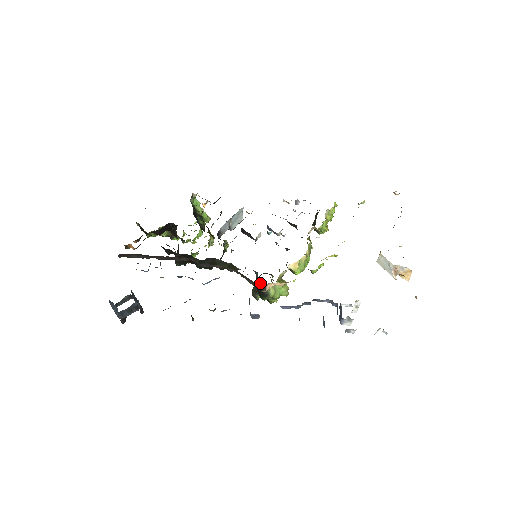
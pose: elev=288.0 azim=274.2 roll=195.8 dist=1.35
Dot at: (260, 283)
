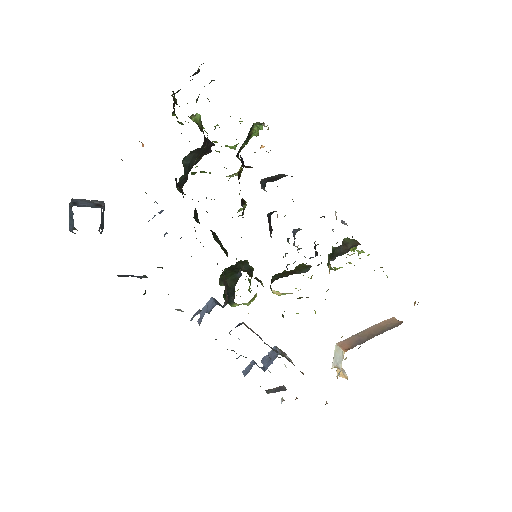
Dot at: (234, 290)
